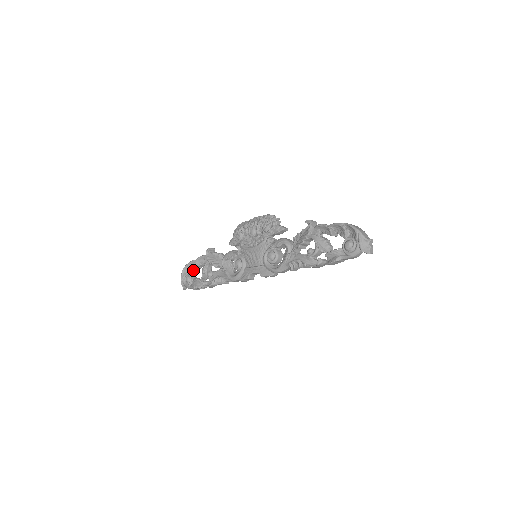
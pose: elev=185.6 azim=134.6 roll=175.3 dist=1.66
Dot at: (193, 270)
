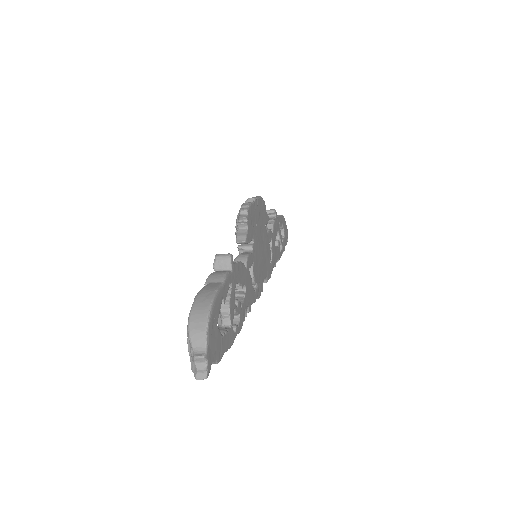
Dot at: occluded
